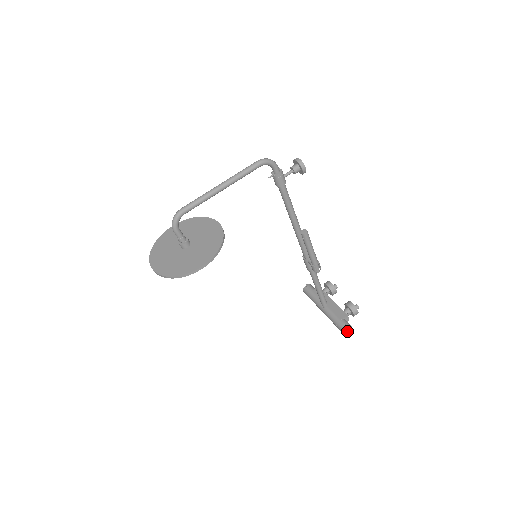
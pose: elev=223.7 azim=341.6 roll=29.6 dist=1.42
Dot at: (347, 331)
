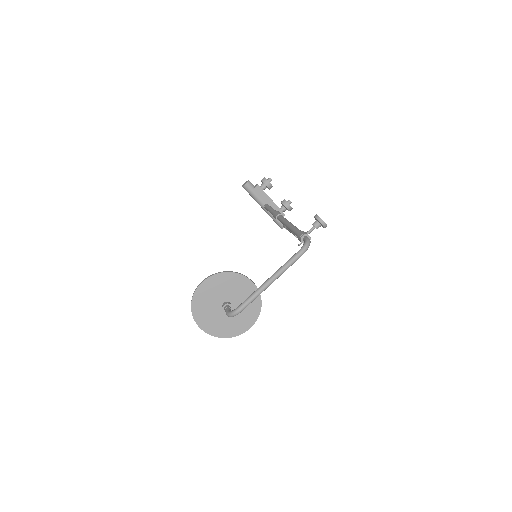
Dot at: occluded
